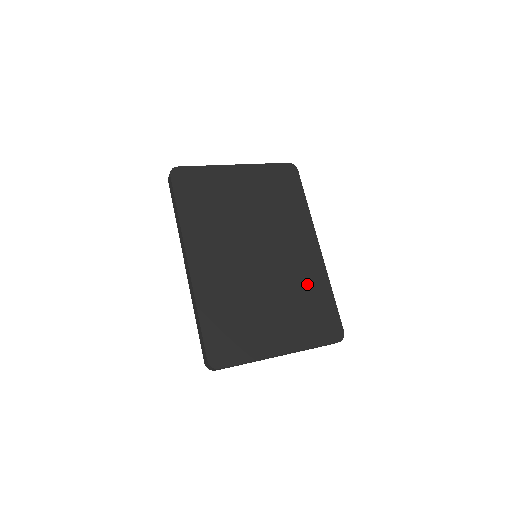
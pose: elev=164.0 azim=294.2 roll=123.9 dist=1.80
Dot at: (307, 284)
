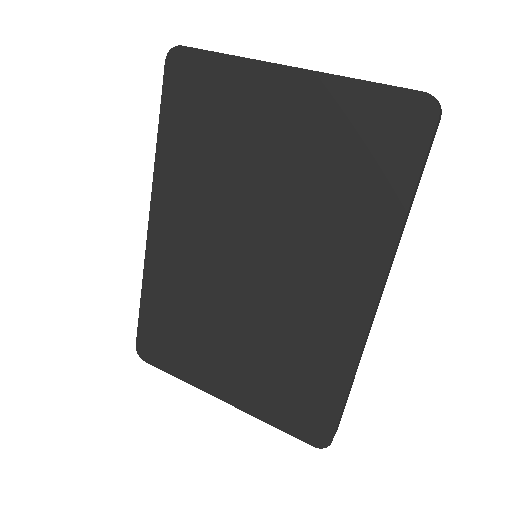
Dot at: (310, 346)
